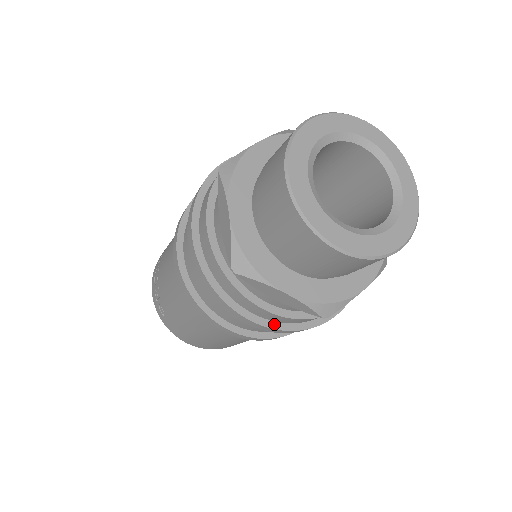
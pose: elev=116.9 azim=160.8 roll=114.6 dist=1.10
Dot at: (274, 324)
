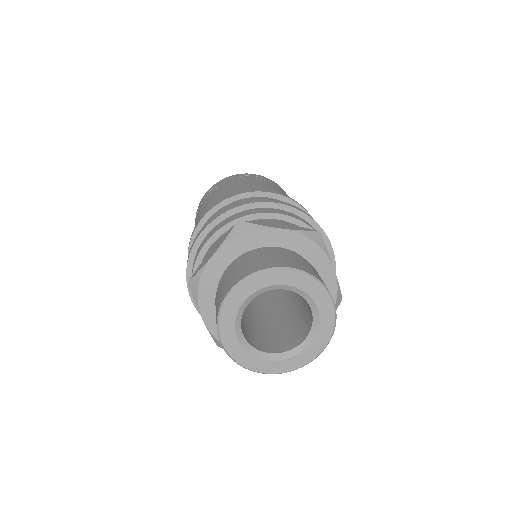
Dot at: occluded
